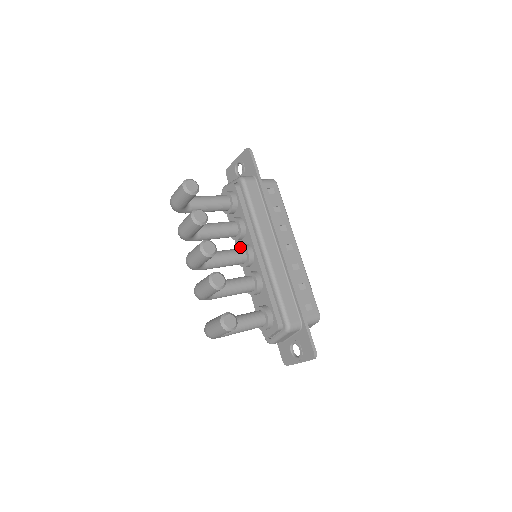
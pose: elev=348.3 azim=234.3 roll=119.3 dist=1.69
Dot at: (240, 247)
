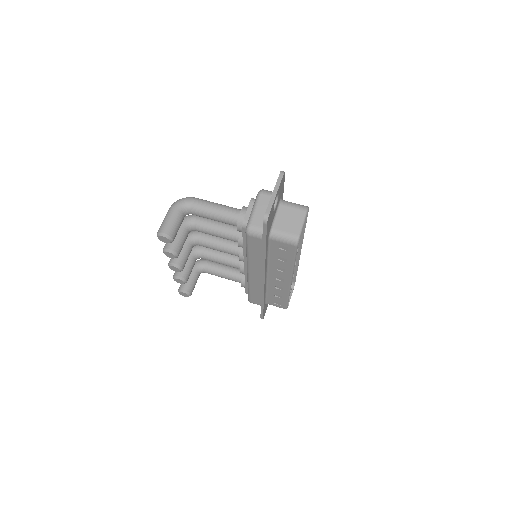
Dot at: occluded
